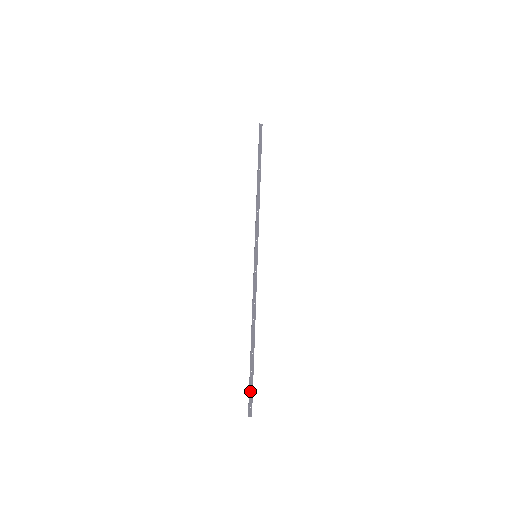
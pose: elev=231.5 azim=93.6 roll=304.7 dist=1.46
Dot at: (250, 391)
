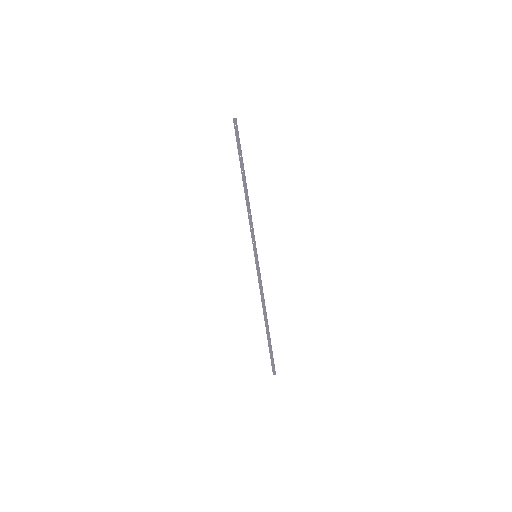
Dot at: (271, 358)
